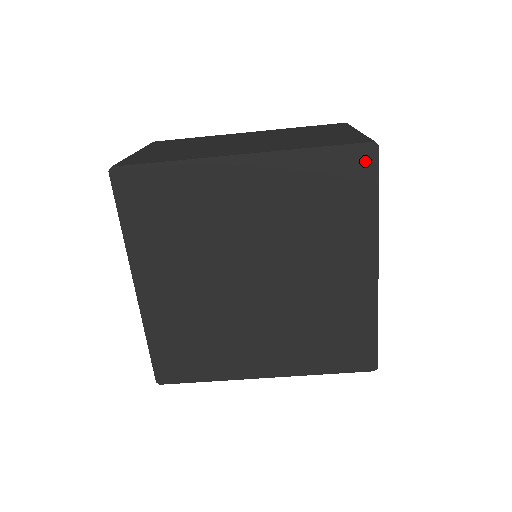
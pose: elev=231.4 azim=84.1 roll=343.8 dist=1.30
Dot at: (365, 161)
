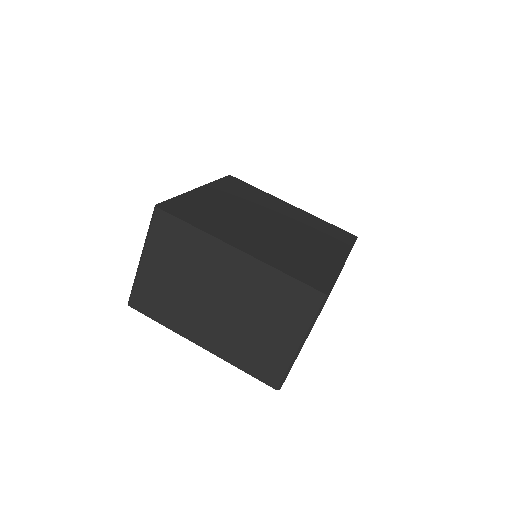
Dot at: (349, 236)
